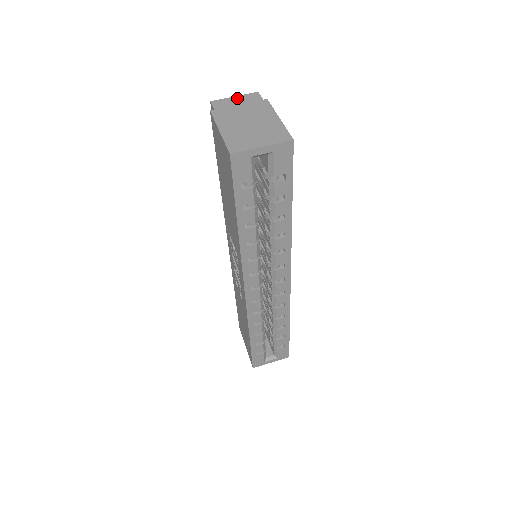
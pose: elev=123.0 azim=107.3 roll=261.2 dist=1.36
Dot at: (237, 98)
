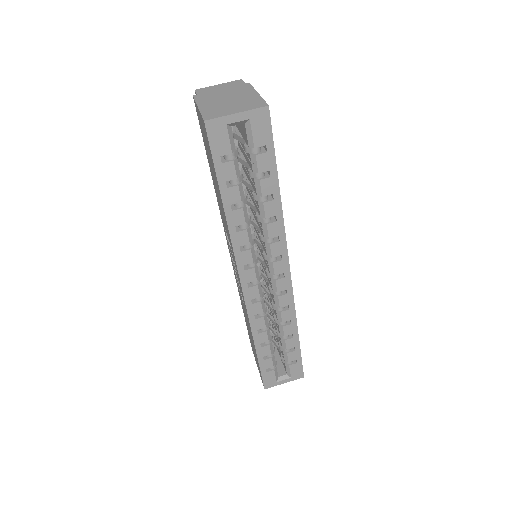
Dot at: (220, 85)
